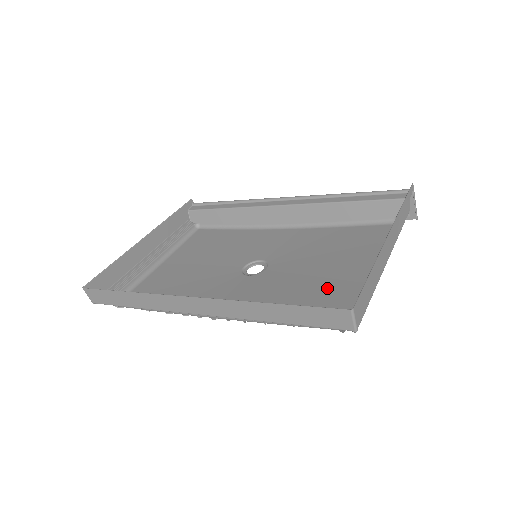
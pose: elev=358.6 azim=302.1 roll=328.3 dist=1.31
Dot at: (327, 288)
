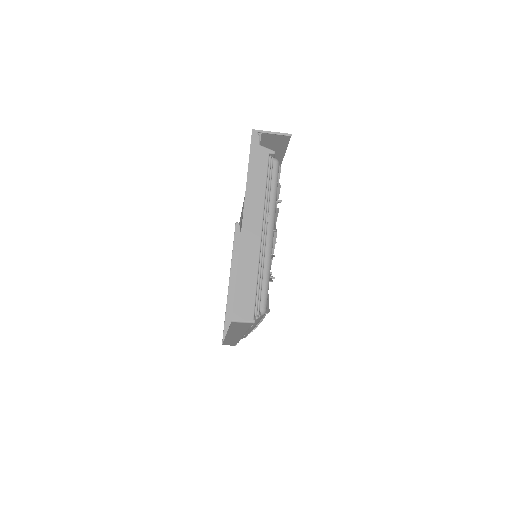
Dot at: occluded
